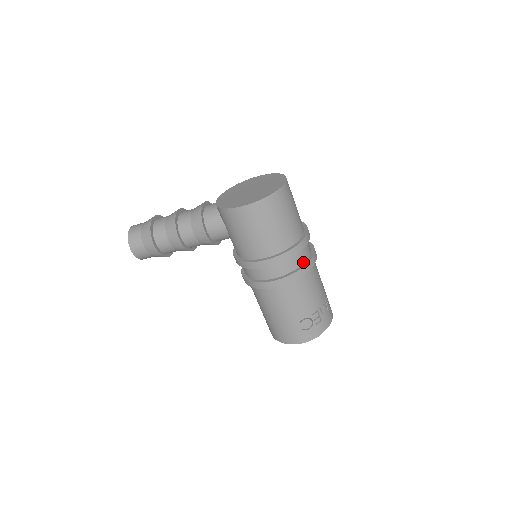
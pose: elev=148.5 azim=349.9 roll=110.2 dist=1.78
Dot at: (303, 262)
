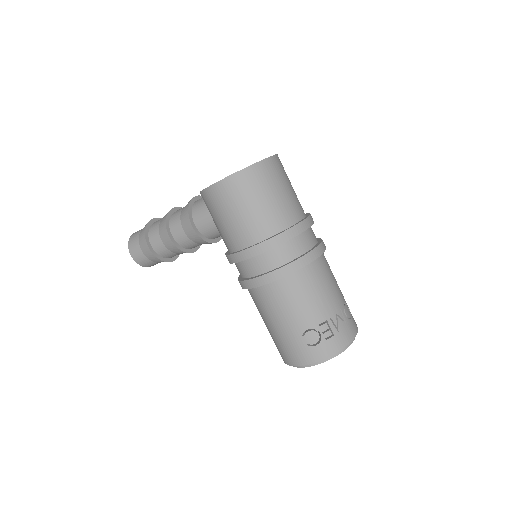
Dot at: (299, 254)
